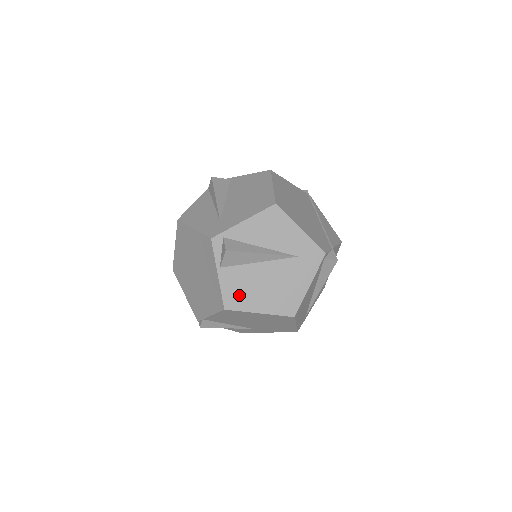
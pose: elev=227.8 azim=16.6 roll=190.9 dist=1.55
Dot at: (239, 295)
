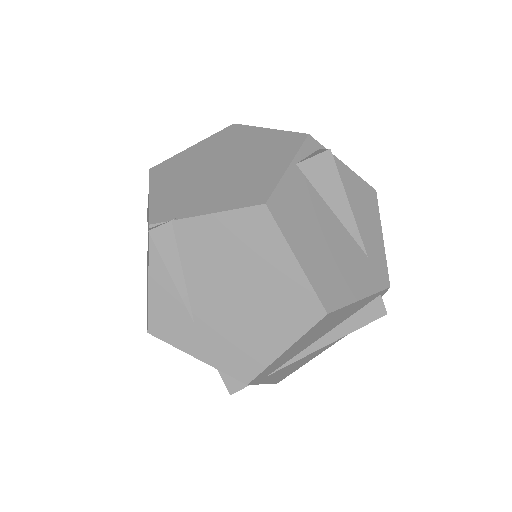
Dot at: (292, 212)
